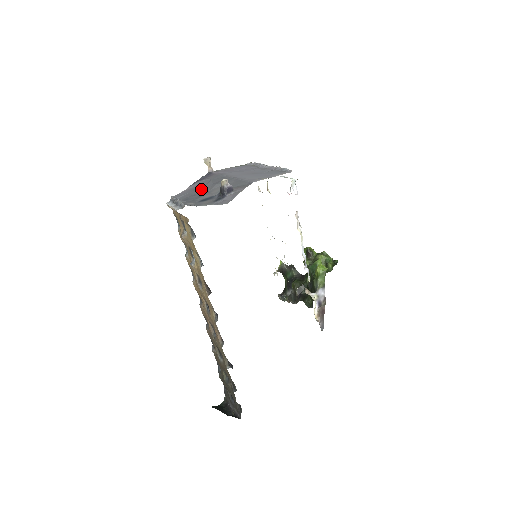
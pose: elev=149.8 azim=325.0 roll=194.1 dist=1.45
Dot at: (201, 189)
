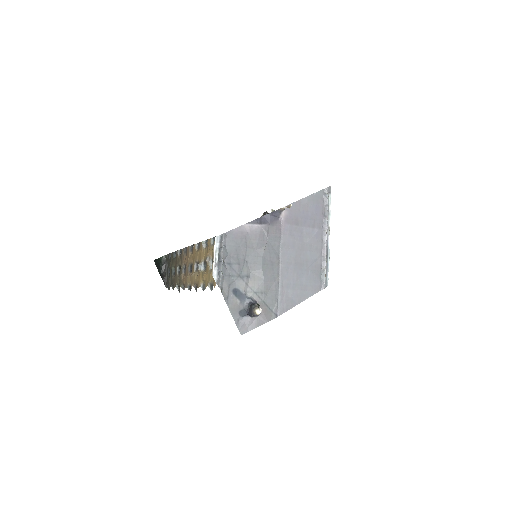
Dot at: (250, 254)
